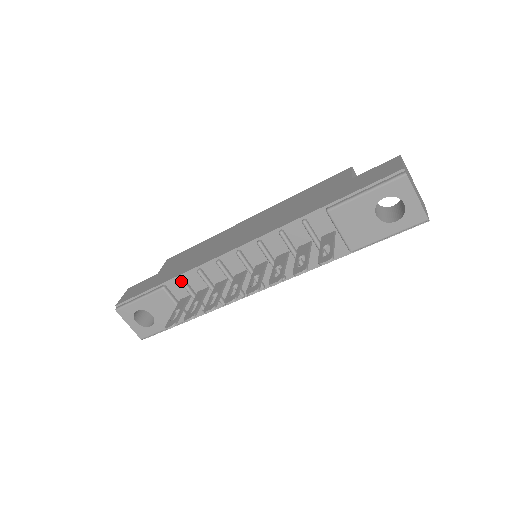
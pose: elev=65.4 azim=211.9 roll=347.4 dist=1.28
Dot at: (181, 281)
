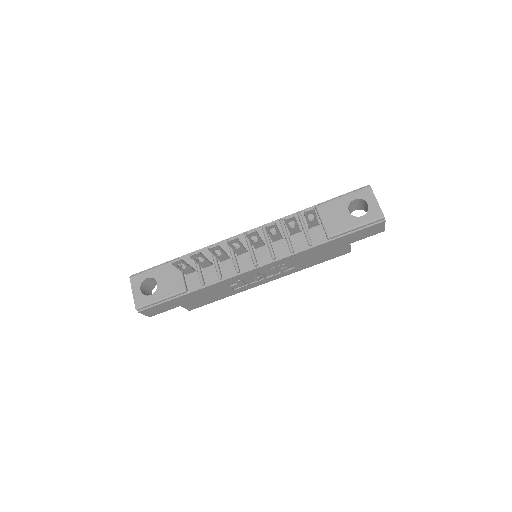
Dot at: occluded
